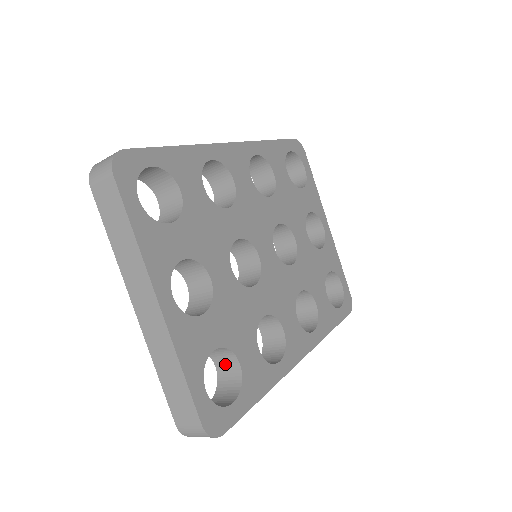
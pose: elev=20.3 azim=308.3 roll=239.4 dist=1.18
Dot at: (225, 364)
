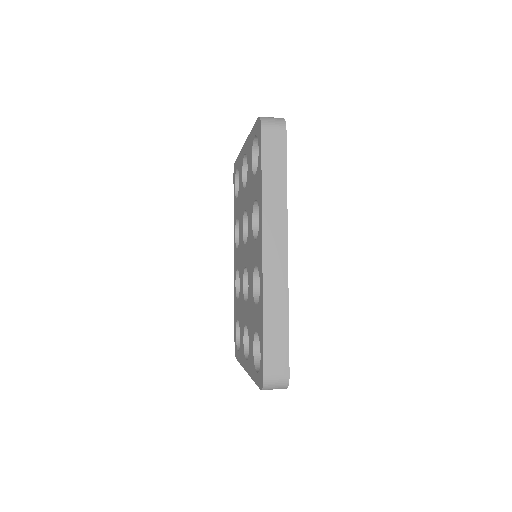
Dot at: occluded
